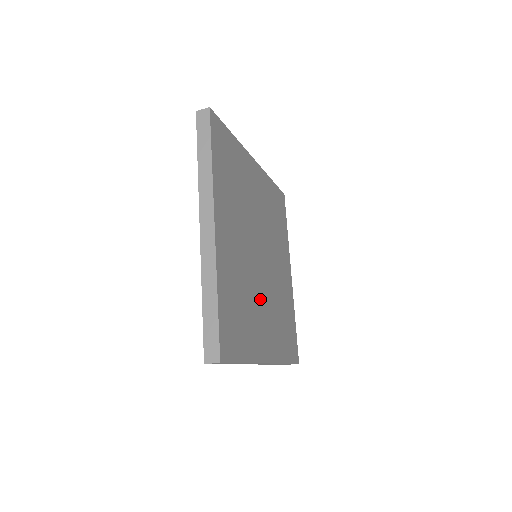
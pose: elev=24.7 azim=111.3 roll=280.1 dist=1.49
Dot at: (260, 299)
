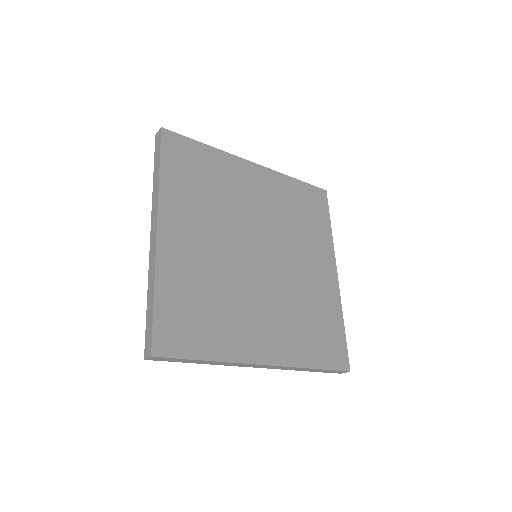
Dot at: (252, 298)
